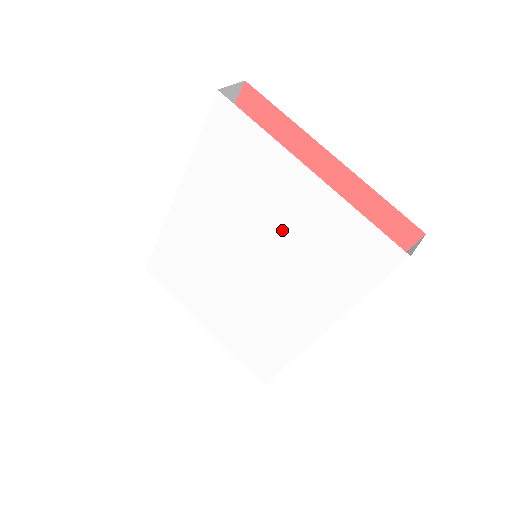
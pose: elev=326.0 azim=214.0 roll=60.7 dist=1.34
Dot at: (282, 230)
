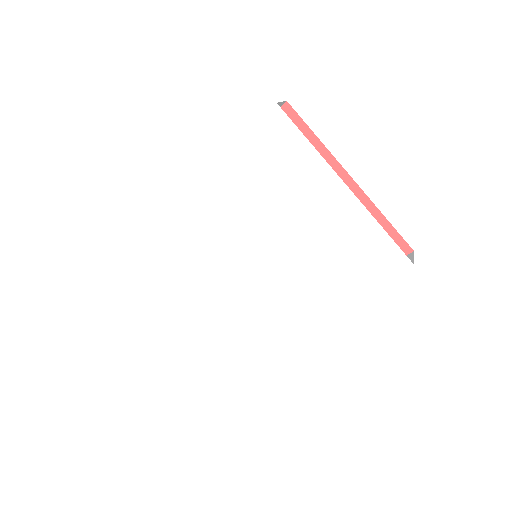
Dot at: (302, 233)
